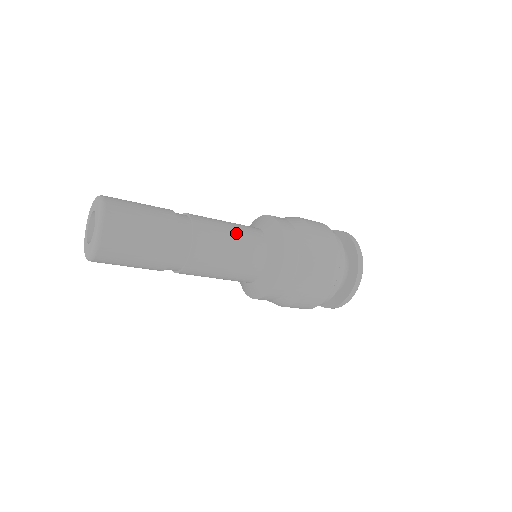
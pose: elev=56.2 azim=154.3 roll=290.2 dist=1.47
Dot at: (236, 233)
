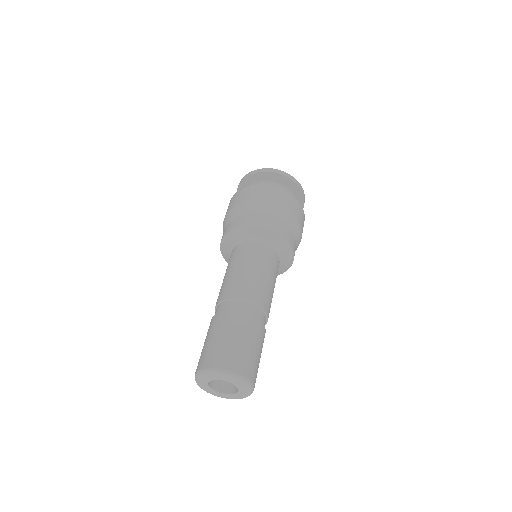
Dot at: (266, 272)
